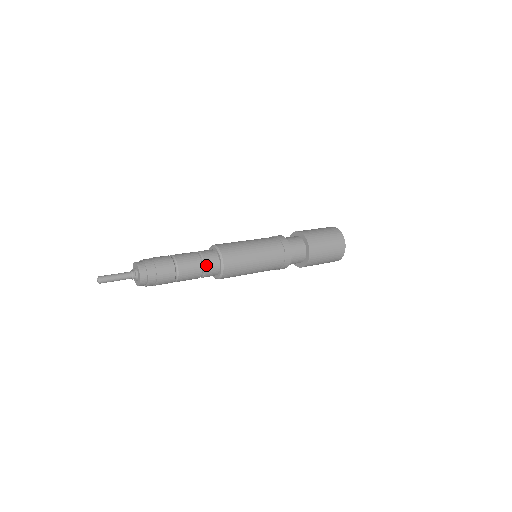
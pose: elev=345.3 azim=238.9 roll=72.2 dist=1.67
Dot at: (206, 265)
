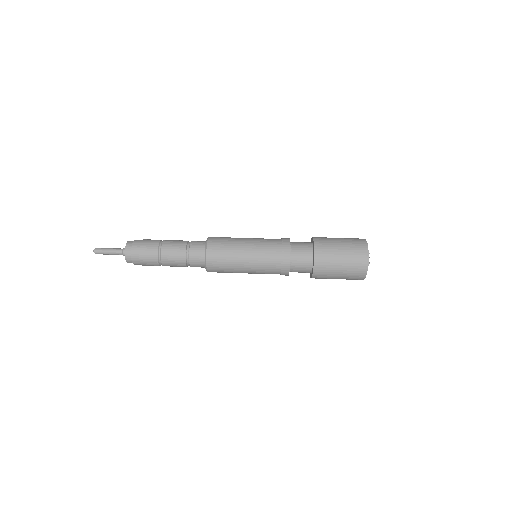
Dot at: (190, 256)
